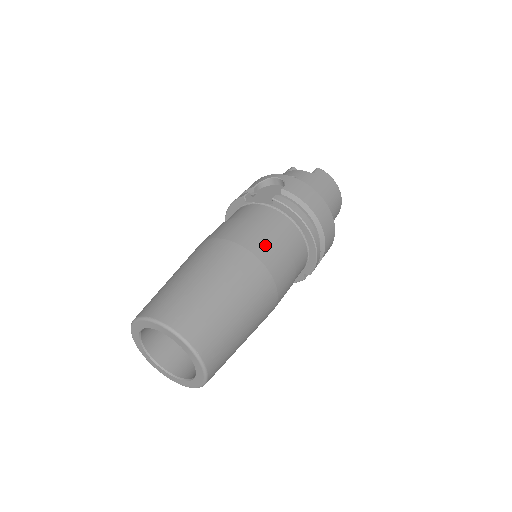
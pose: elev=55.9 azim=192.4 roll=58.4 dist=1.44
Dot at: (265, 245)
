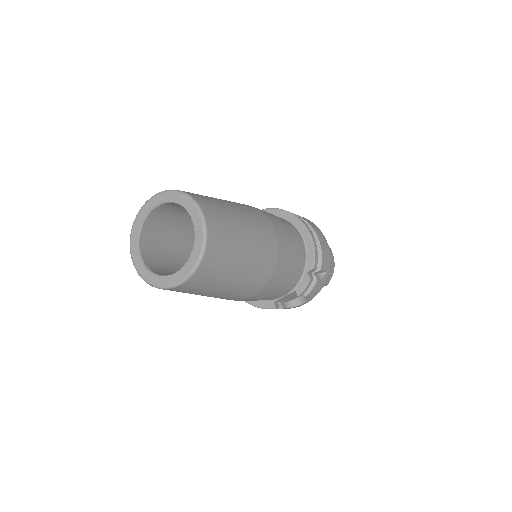
Dot at: occluded
